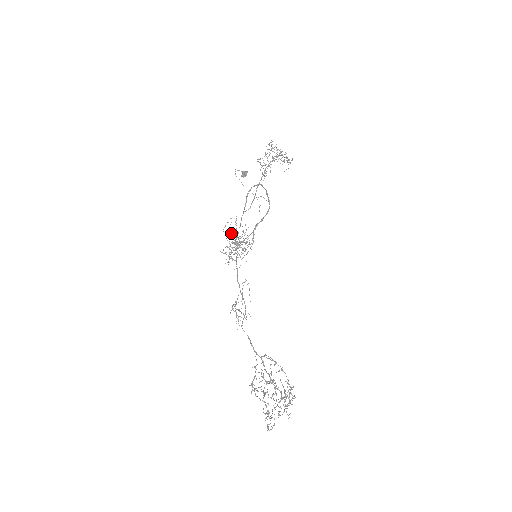
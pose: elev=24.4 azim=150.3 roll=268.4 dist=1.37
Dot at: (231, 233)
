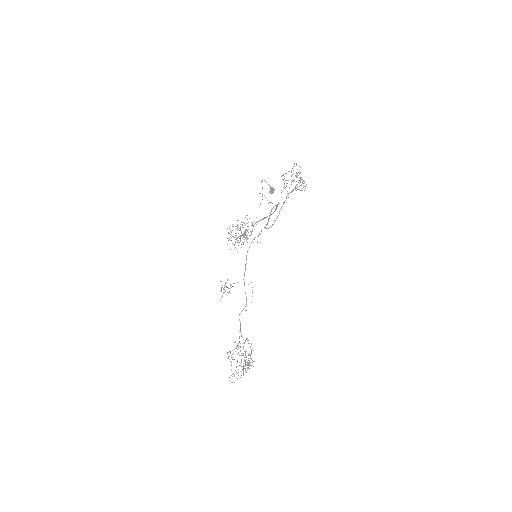
Dot at: occluded
